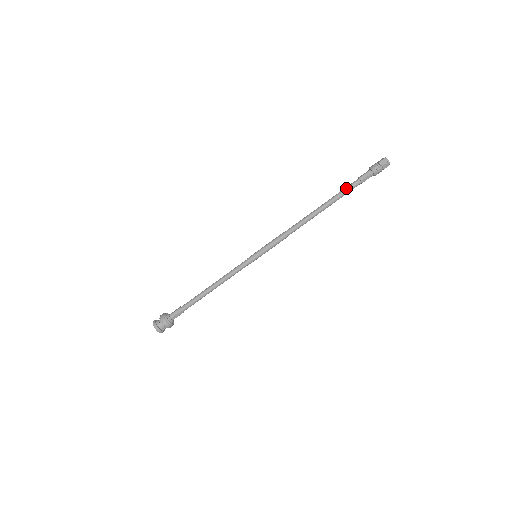
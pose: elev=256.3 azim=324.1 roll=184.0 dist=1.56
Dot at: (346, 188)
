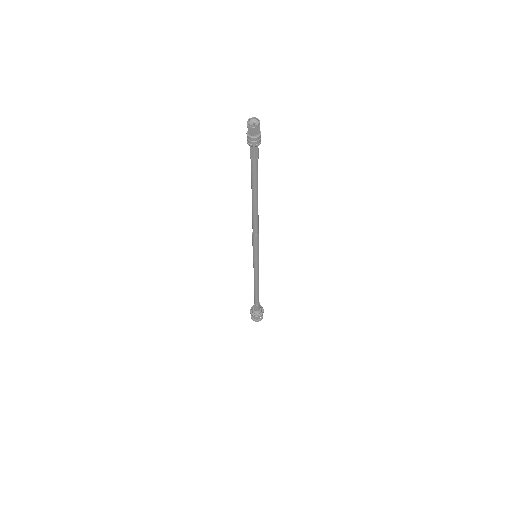
Dot at: (251, 174)
